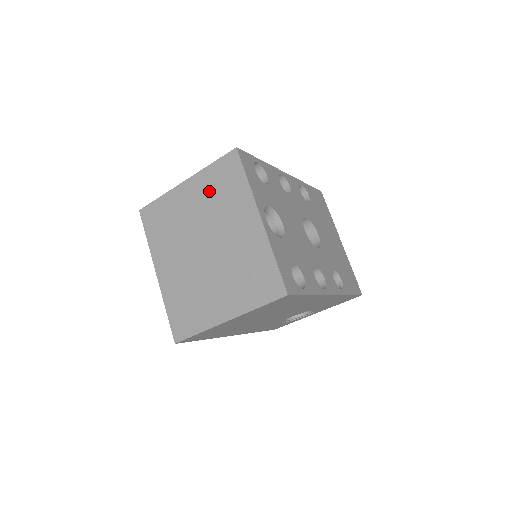
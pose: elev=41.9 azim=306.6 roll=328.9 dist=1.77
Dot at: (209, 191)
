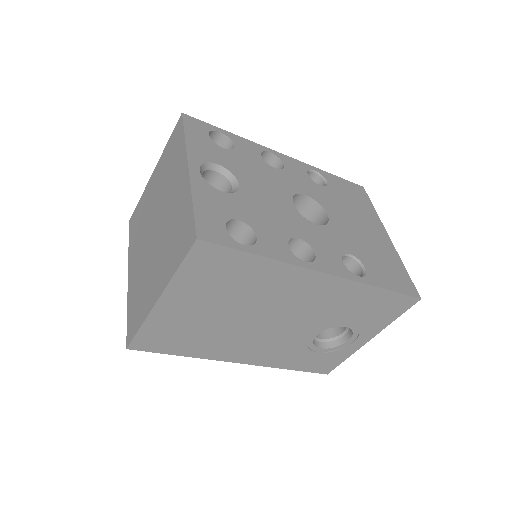
Dot at: (163, 169)
